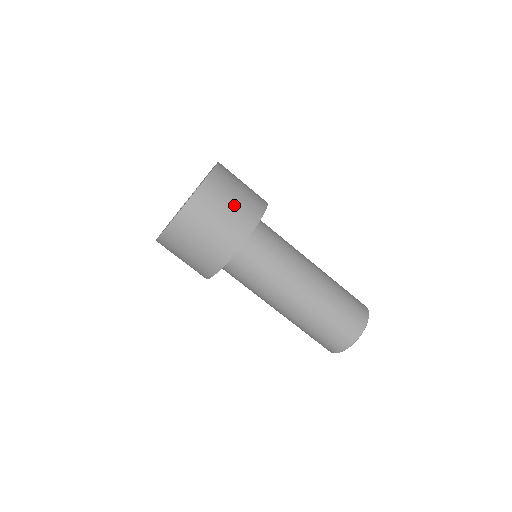
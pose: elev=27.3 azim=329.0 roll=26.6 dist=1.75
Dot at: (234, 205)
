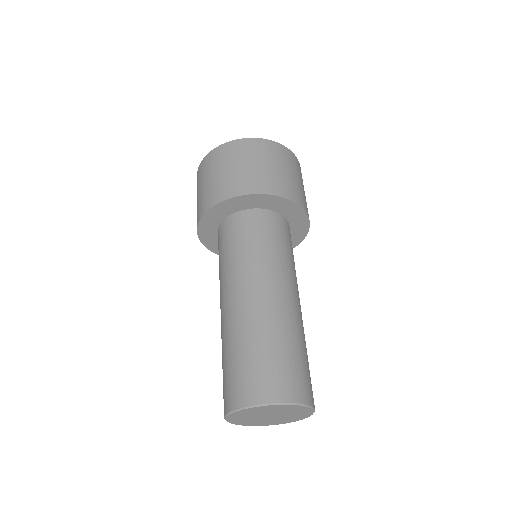
Dot at: occluded
